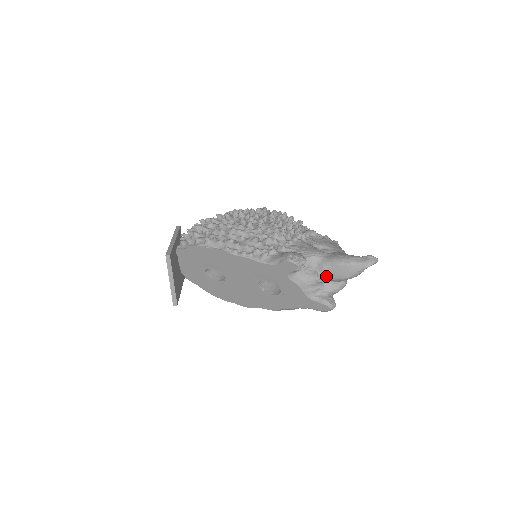
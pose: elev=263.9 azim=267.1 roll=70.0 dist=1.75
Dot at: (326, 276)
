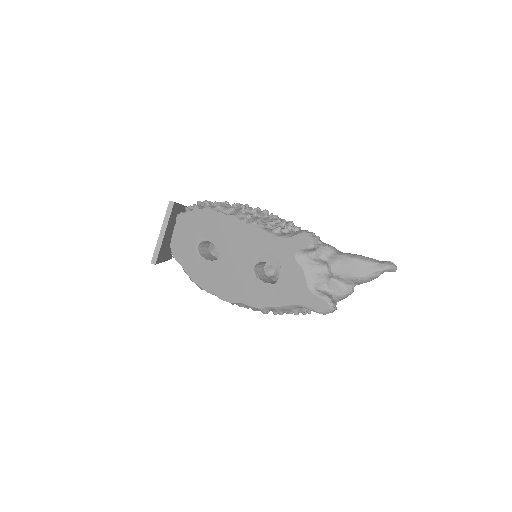
Dot at: (336, 270)
